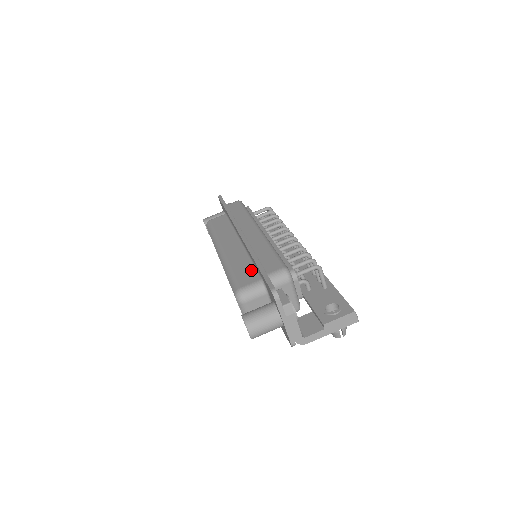
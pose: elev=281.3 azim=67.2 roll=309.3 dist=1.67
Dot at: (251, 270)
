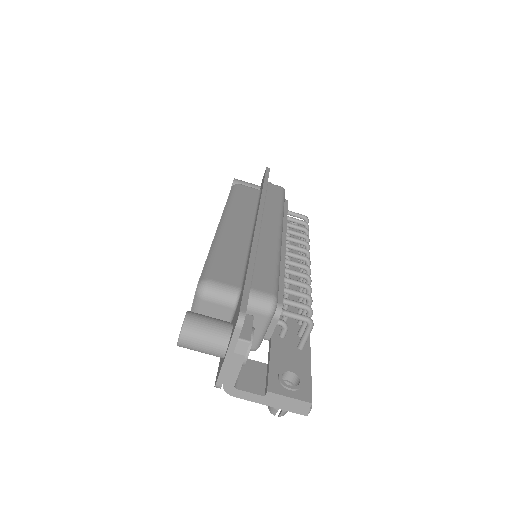
Dot at: (238, 269)
